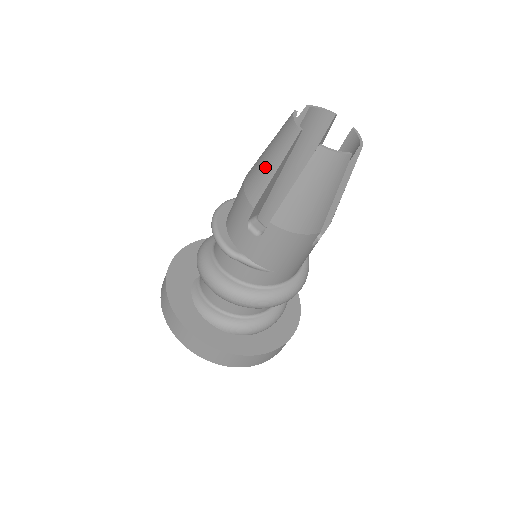
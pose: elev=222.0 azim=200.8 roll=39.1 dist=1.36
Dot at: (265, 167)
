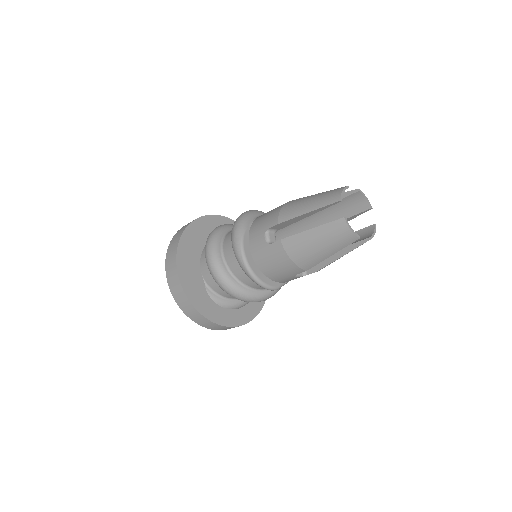
Dot at: (320, 253)
